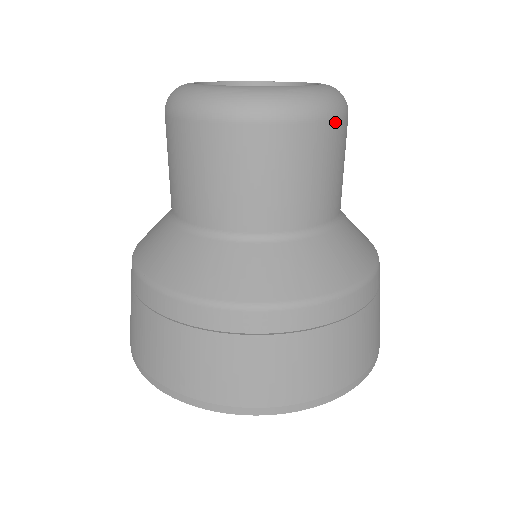
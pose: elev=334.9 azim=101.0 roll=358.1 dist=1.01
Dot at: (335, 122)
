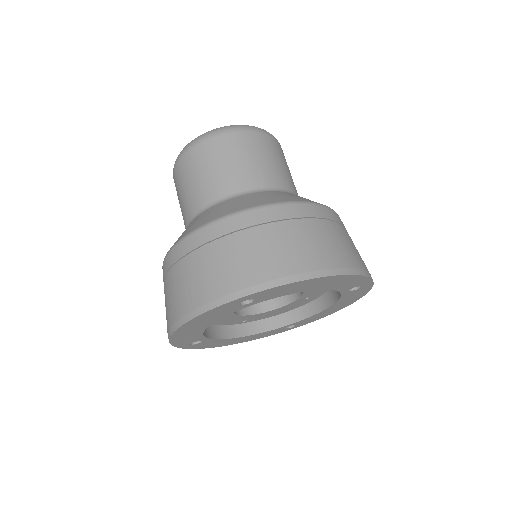
Dot at: (225, 136)
